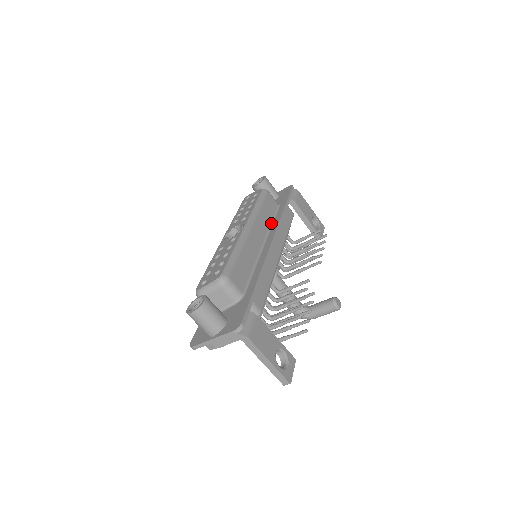
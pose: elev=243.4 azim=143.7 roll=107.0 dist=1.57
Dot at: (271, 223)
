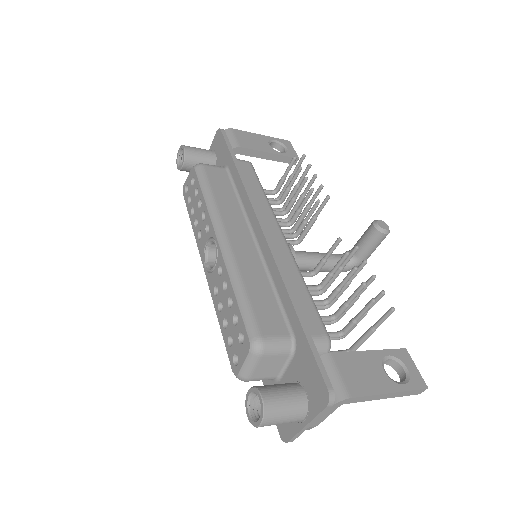
Dot at: (239, 202)
